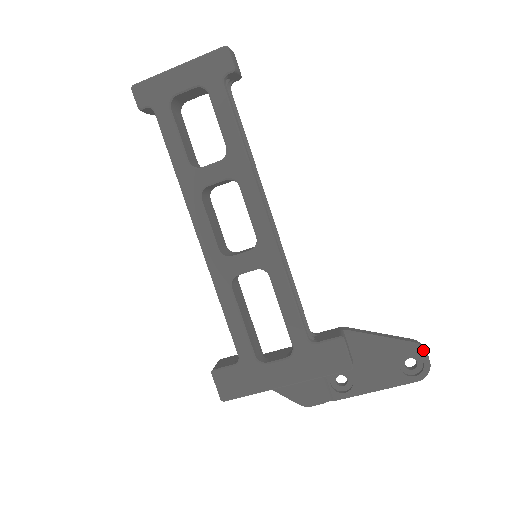
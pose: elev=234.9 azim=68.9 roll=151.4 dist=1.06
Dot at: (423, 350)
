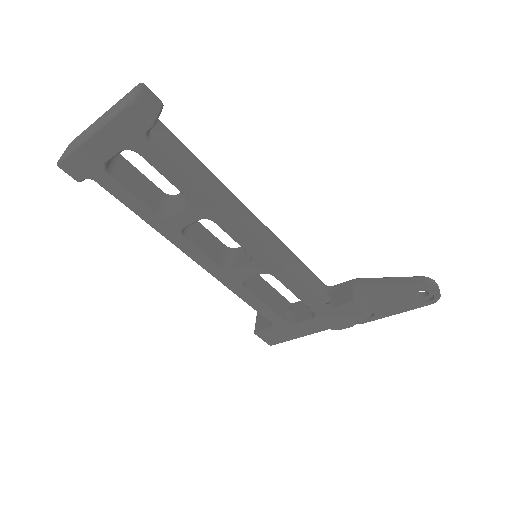
Dot at: (432, 287)
